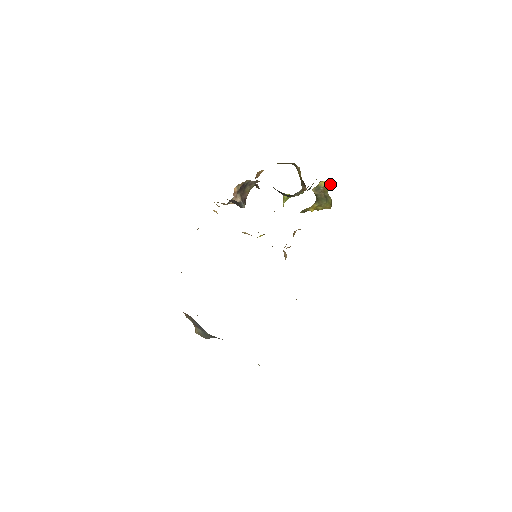
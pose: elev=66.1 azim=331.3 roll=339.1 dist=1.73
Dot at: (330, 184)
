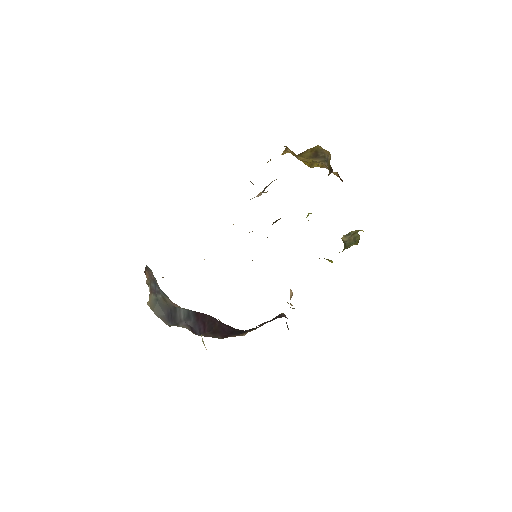
Dot at: occluded
